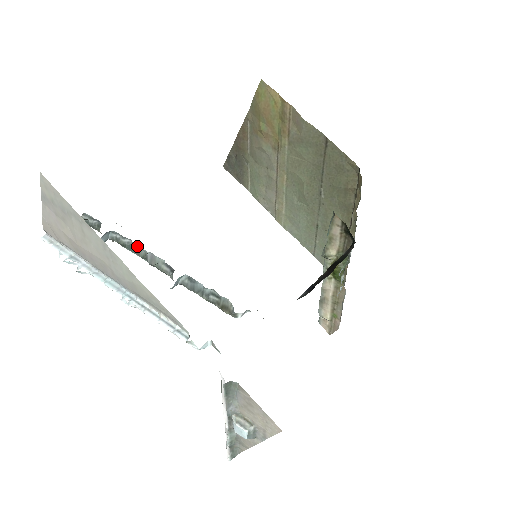
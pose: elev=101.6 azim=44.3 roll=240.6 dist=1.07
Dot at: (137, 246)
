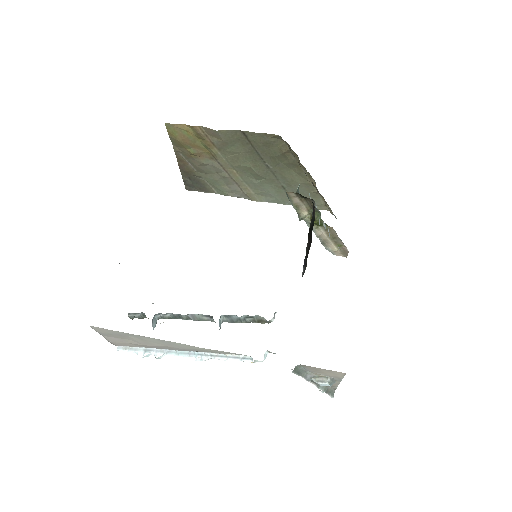
Dot at: (178, 314)
